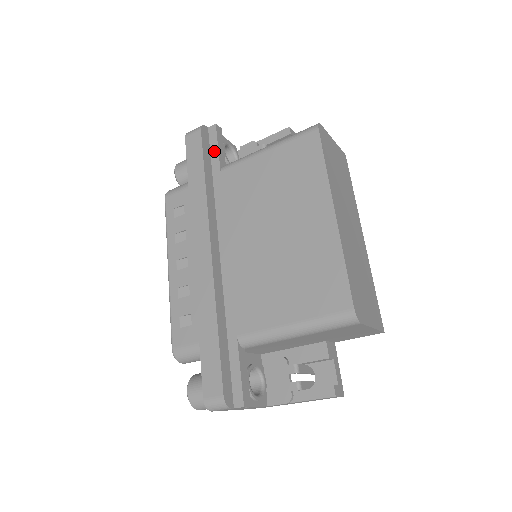
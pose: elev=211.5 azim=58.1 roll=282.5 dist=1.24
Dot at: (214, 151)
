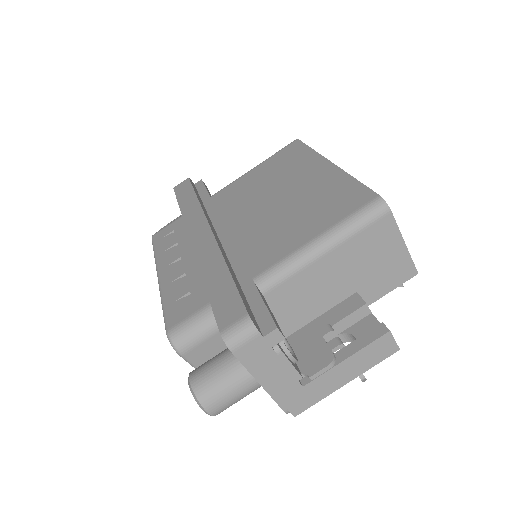
Dot at: (202, 191)
